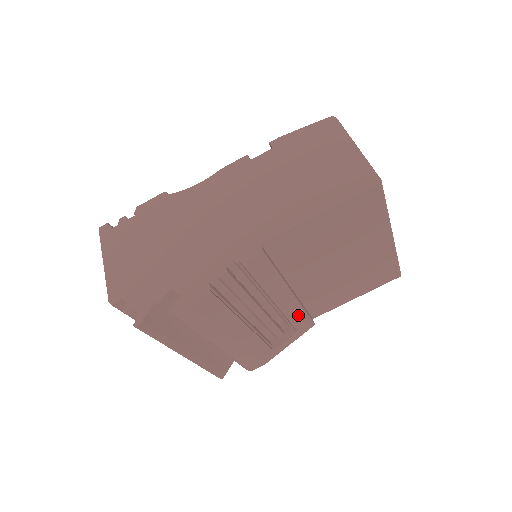
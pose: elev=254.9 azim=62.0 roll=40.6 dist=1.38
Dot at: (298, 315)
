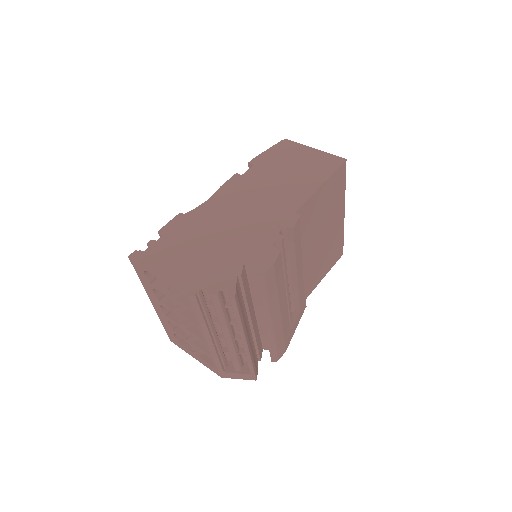
Dot at: (302, 293)
